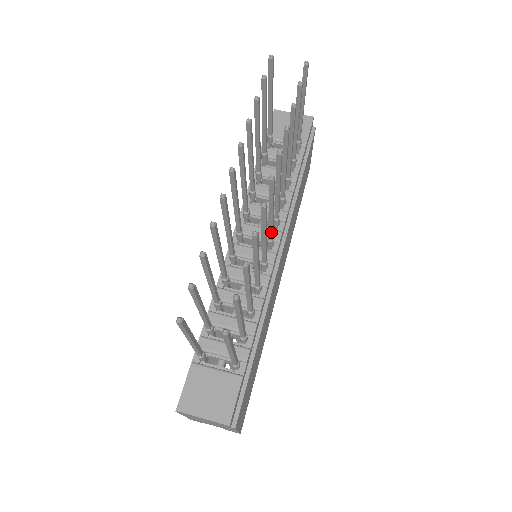
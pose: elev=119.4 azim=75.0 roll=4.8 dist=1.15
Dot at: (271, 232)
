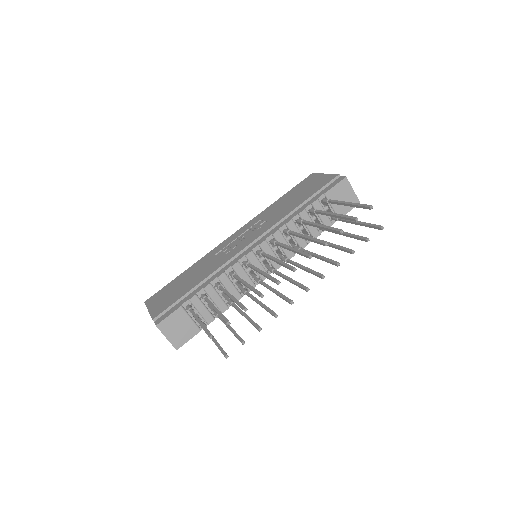
Dot at: (278, 275)
